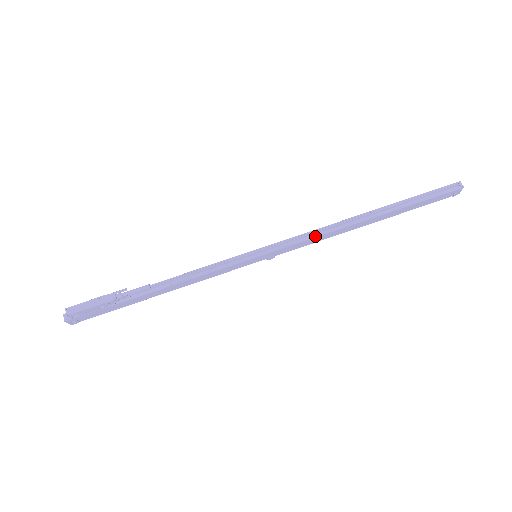
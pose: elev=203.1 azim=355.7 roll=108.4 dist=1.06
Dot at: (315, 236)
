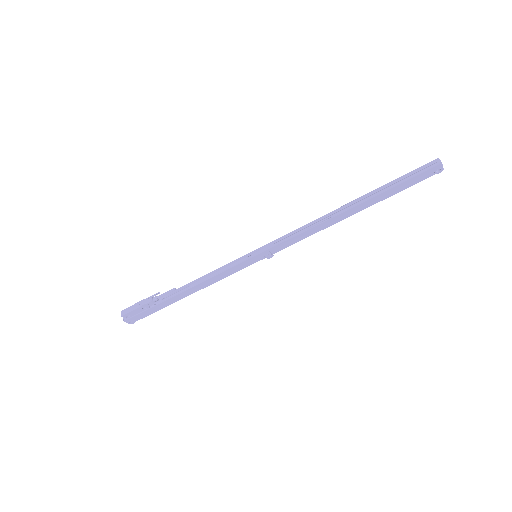
Dot at: (301, 232)
